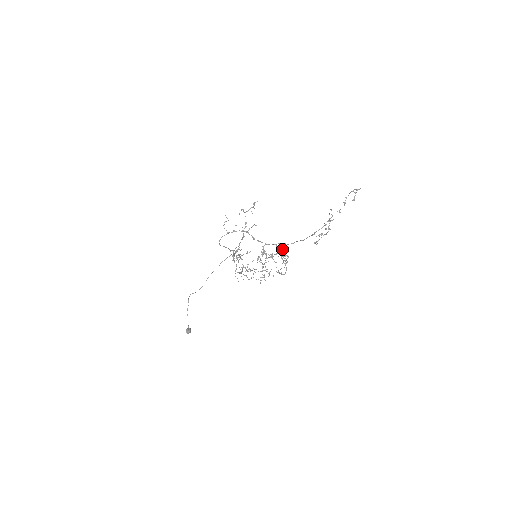
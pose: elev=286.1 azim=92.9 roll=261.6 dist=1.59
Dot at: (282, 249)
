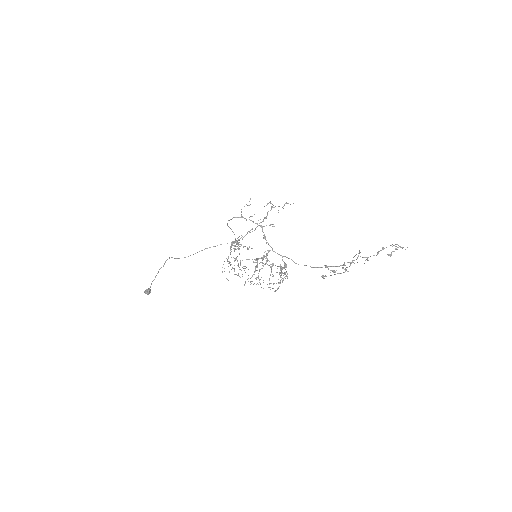
Dot at: (286, 264)
